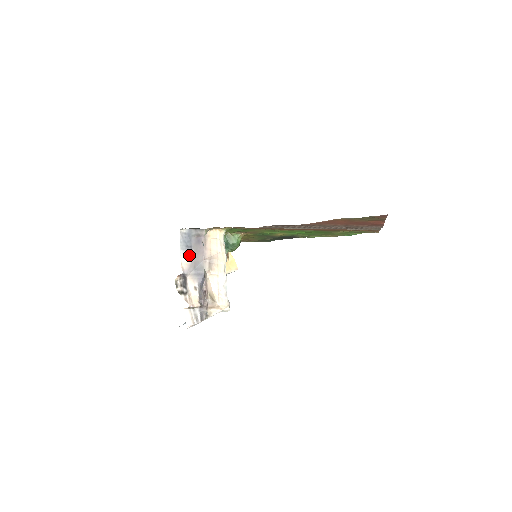
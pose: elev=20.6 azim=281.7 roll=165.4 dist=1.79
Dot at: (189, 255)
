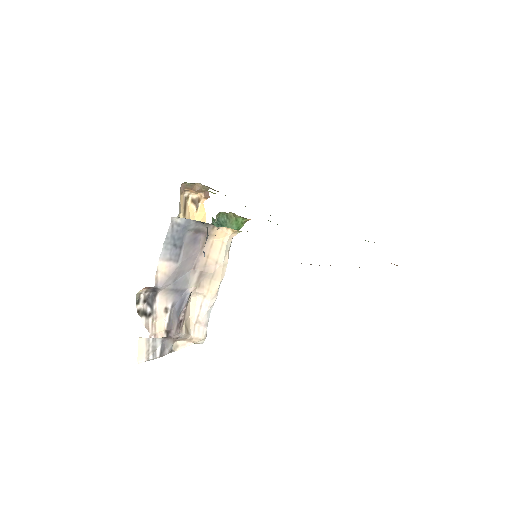
Dot at: (173, 260)
